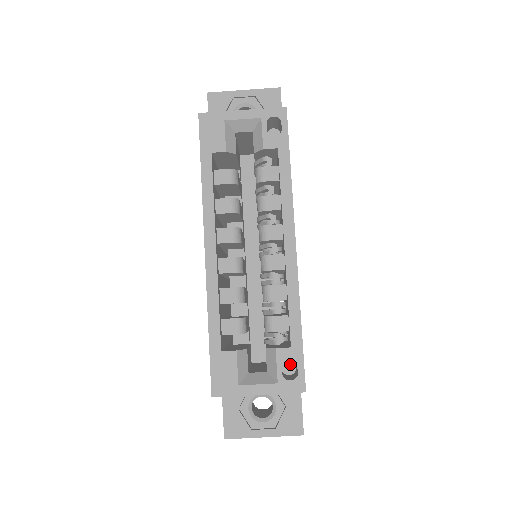
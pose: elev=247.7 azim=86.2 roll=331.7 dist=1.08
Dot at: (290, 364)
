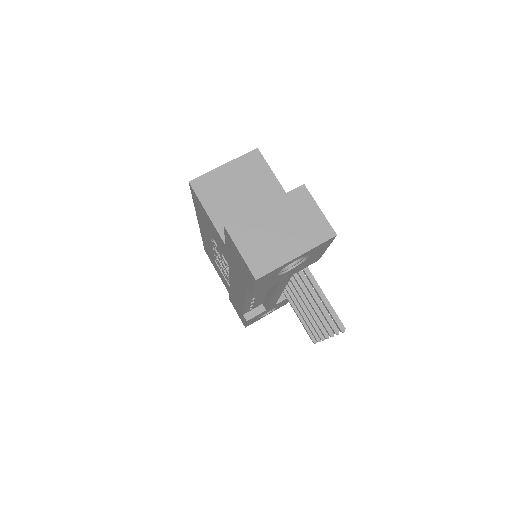
Dot at: occluded
